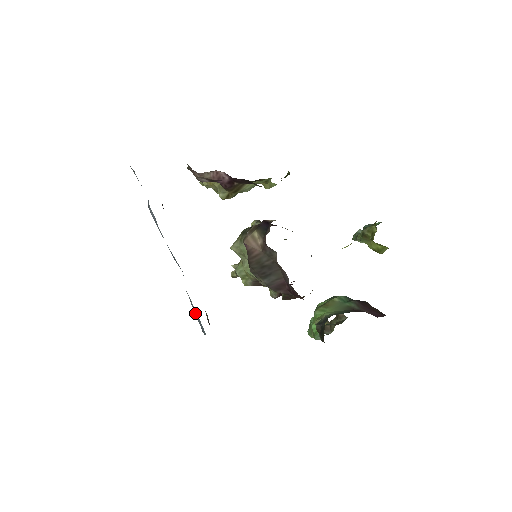
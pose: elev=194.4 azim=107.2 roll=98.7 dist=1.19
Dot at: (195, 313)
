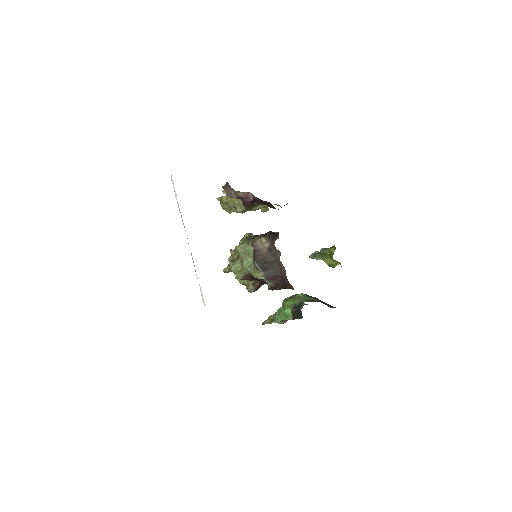
Dot at: occluded
